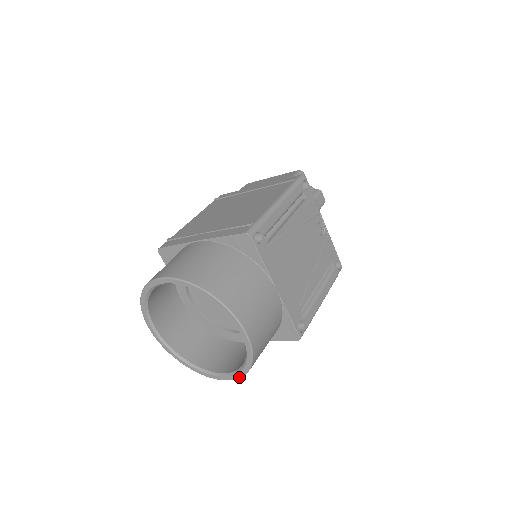
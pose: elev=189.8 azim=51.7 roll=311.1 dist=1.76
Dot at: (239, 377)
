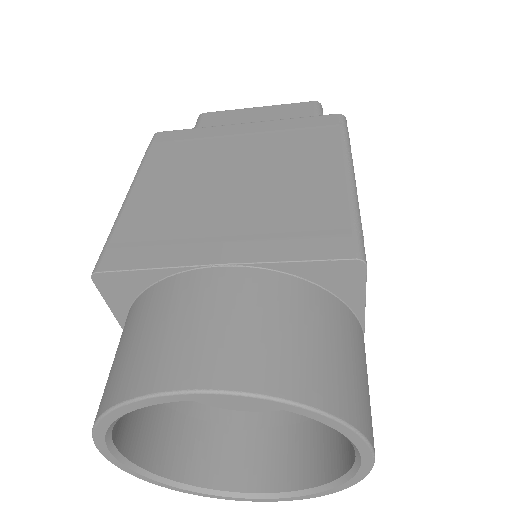
Dot at: (298, 499)
